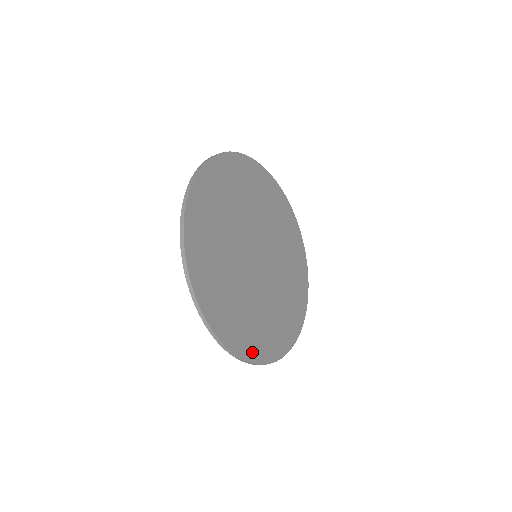
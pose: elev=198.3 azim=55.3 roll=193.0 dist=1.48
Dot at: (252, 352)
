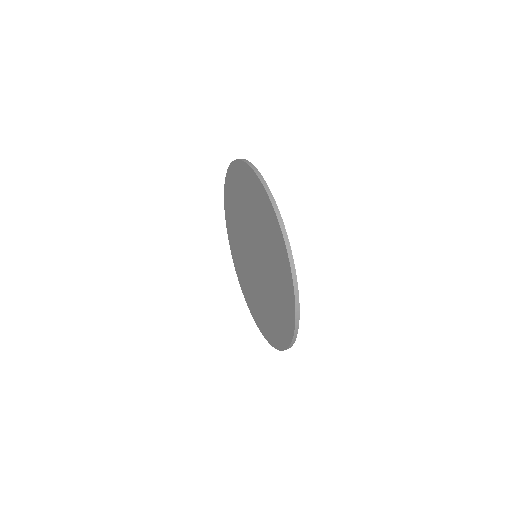
Dot at: occluded
